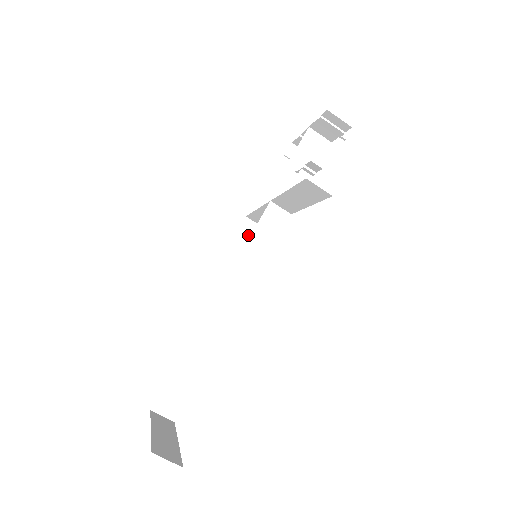
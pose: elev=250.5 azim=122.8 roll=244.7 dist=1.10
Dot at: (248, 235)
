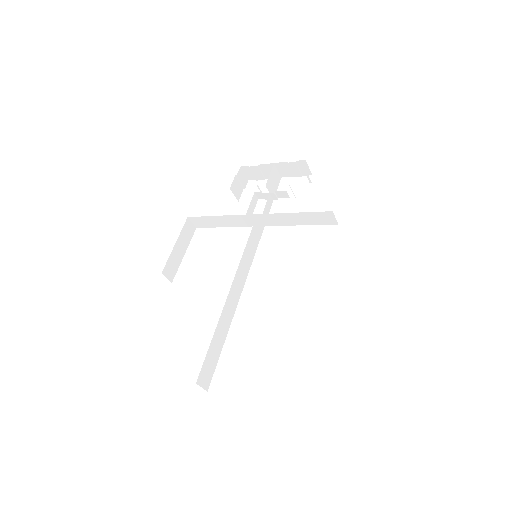
Dot at: (188, 234)
